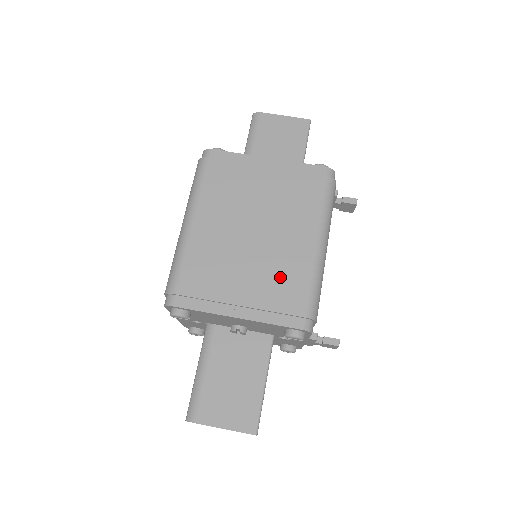
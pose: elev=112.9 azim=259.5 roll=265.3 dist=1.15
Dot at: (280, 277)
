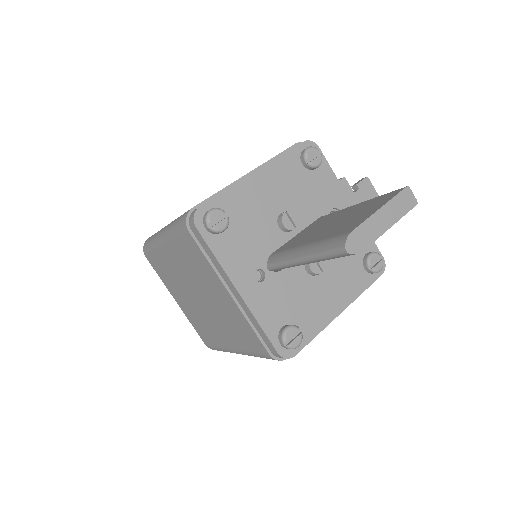
Dot at: occluded
